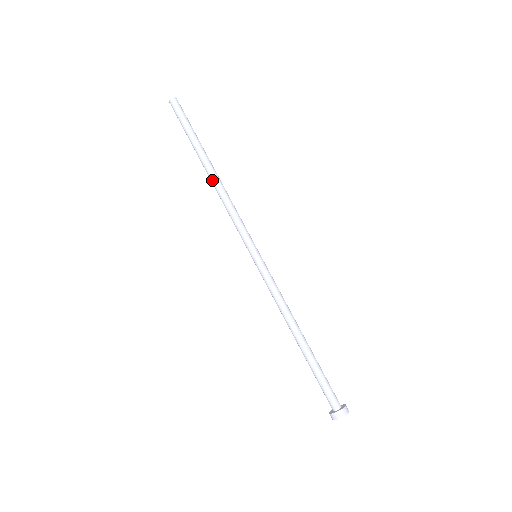
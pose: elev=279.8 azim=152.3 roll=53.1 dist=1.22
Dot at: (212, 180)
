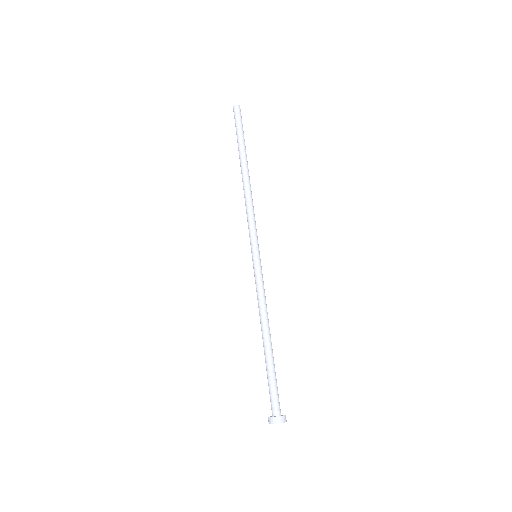
Dot at: (242, 181)
